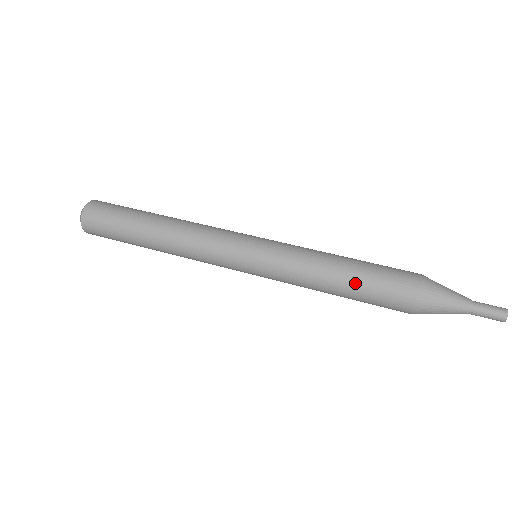
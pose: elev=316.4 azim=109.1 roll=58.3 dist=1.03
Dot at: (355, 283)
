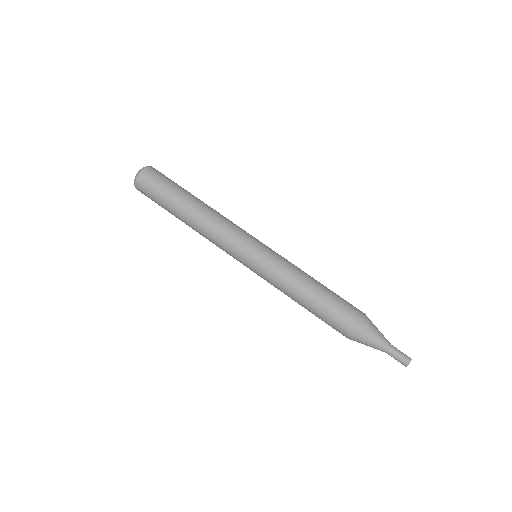
Dot at: (322, 297)
